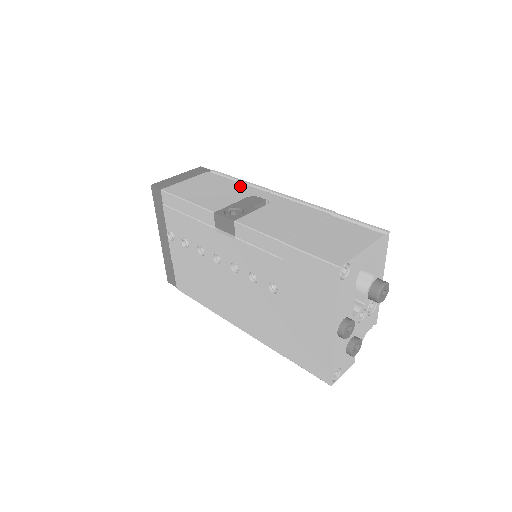
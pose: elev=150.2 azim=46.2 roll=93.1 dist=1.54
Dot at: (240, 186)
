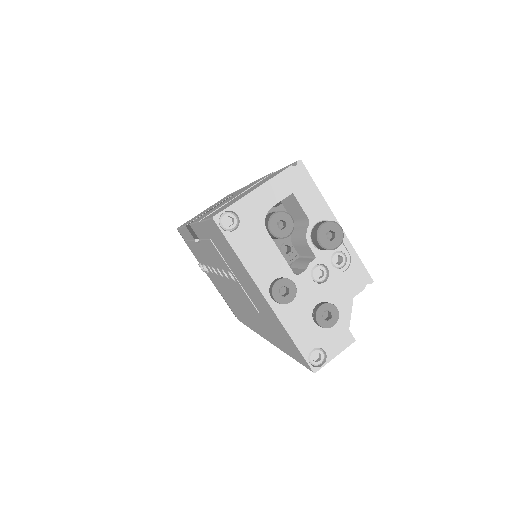
Dot at: occluded
